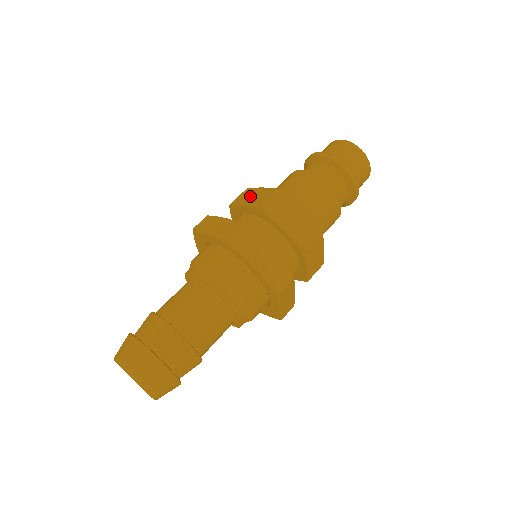
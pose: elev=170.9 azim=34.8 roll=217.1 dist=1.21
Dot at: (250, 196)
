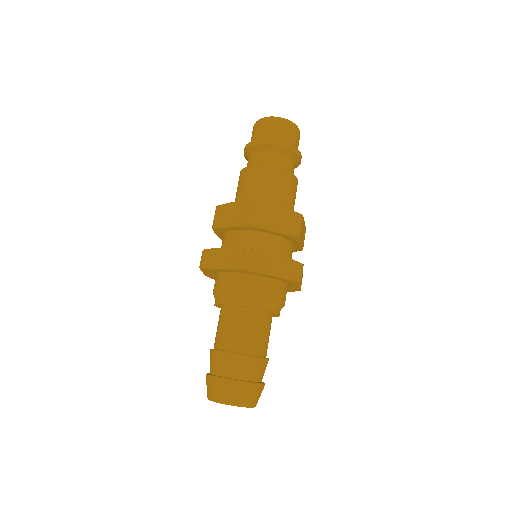
Dot at: (228, 215)
